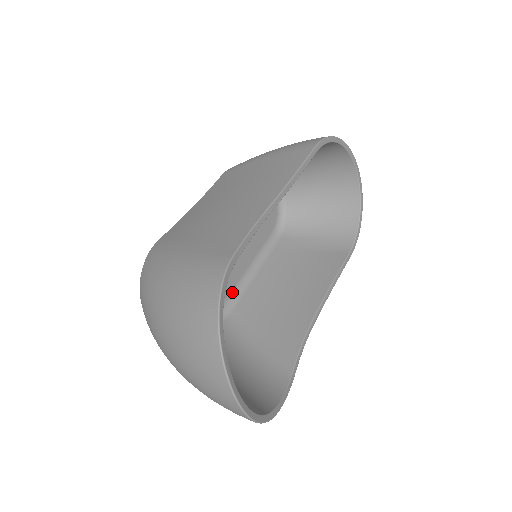
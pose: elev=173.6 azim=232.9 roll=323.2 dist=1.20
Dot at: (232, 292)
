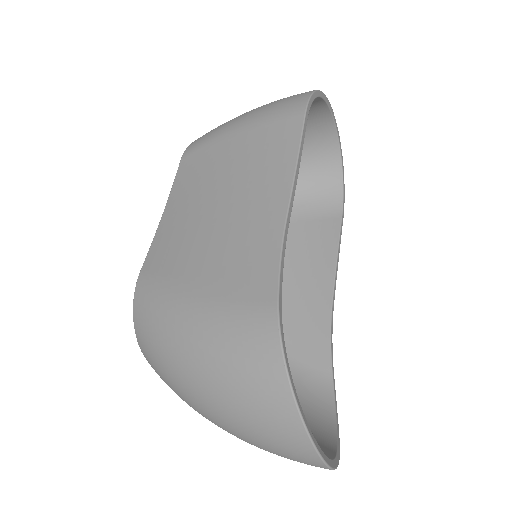
Dot at: occluded
